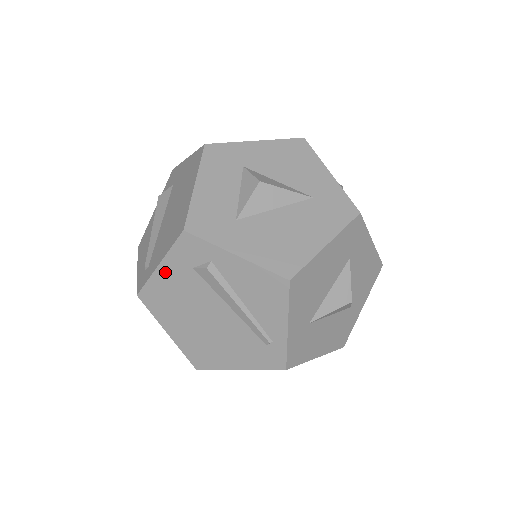
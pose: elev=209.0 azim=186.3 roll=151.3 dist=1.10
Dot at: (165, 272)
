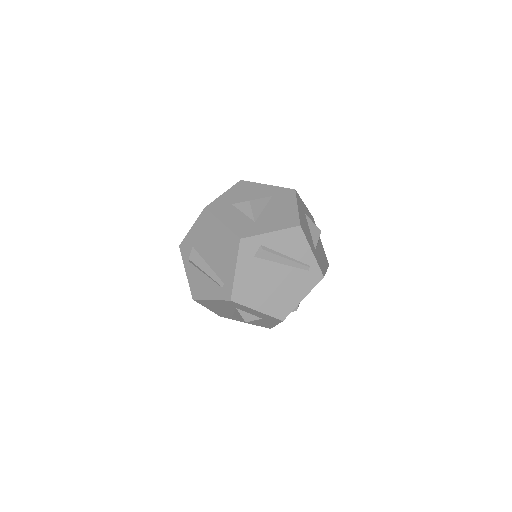
Dot at: (240, 271)
